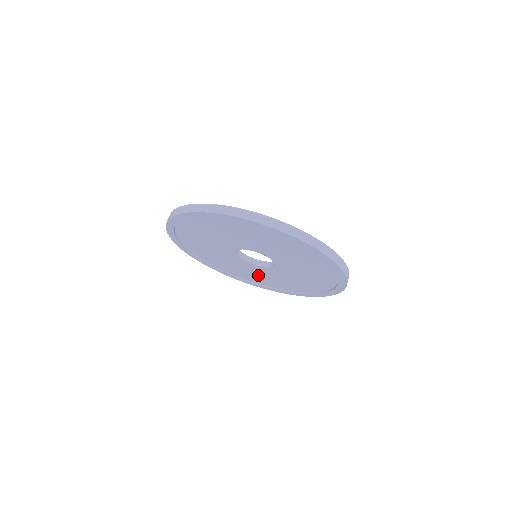
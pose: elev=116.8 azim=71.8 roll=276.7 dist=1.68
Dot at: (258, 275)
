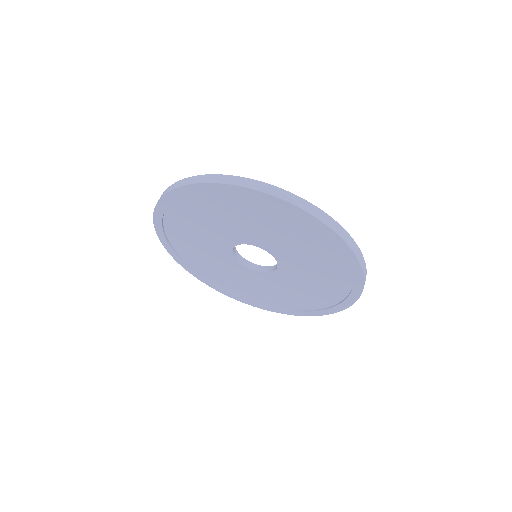
Dot at: (253, 286)
